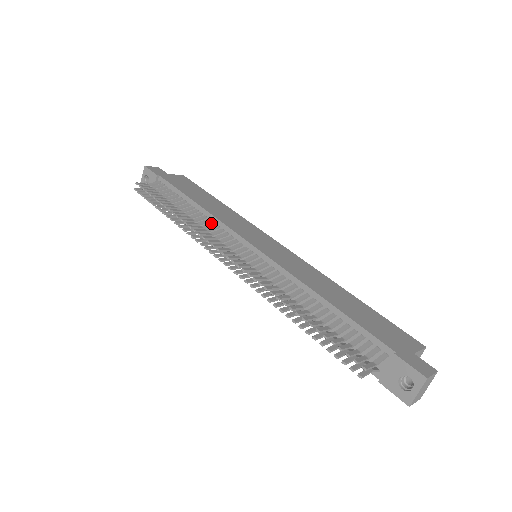
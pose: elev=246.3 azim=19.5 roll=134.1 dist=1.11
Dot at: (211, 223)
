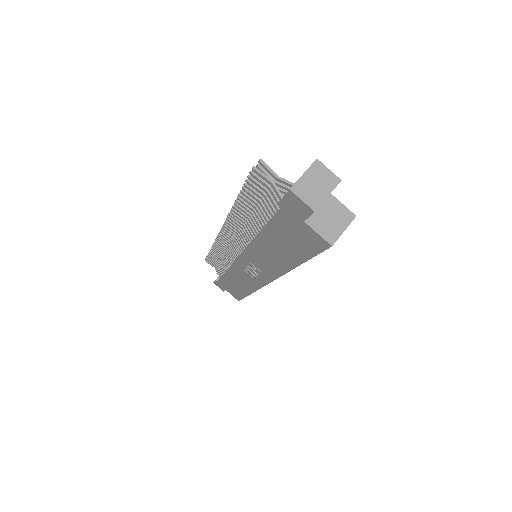
Dot at: occluded
